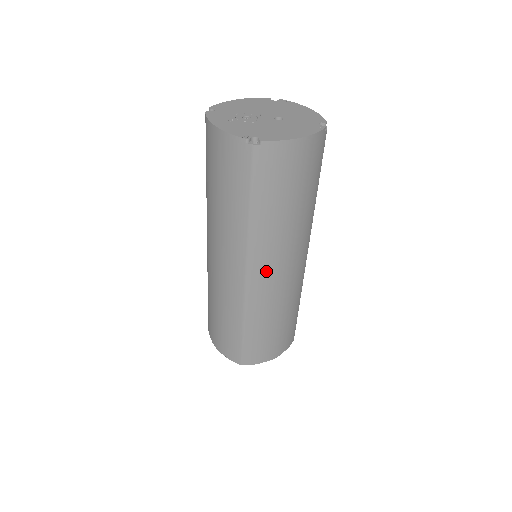
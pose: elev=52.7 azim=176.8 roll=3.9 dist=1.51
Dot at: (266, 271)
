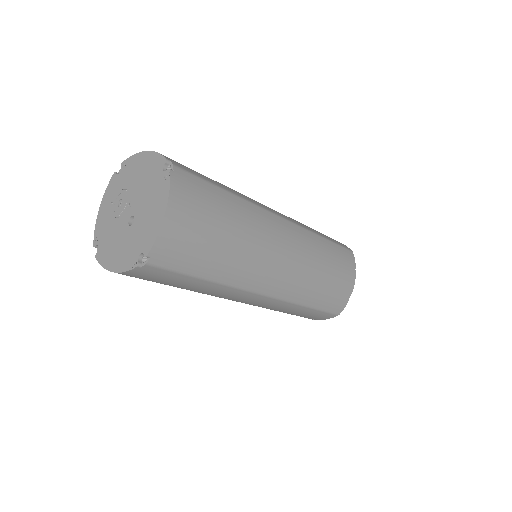
Dot at: occluded
